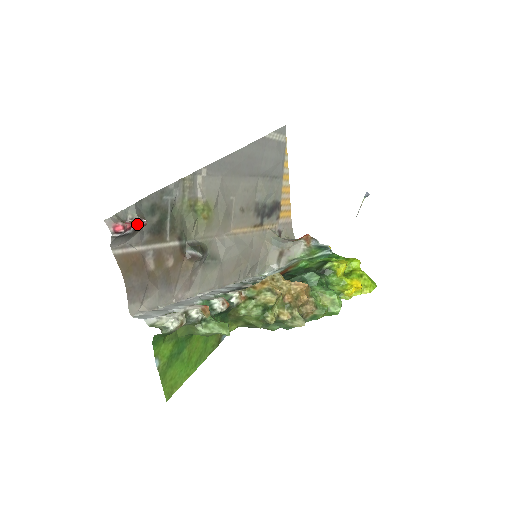
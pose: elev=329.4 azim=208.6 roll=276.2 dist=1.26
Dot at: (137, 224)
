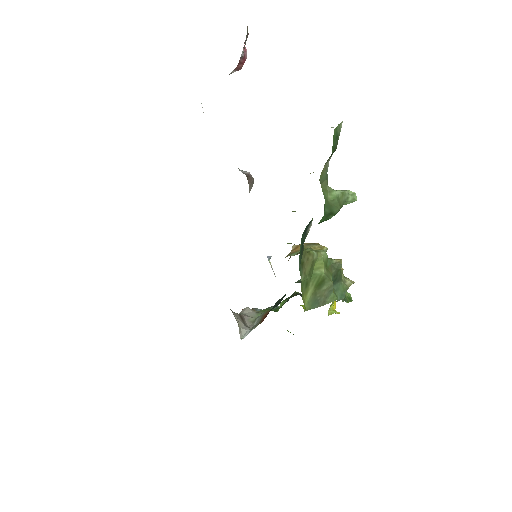
Dot at: (245, 49)
